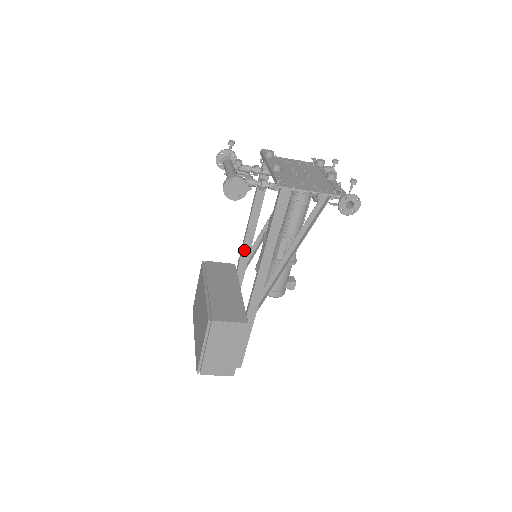
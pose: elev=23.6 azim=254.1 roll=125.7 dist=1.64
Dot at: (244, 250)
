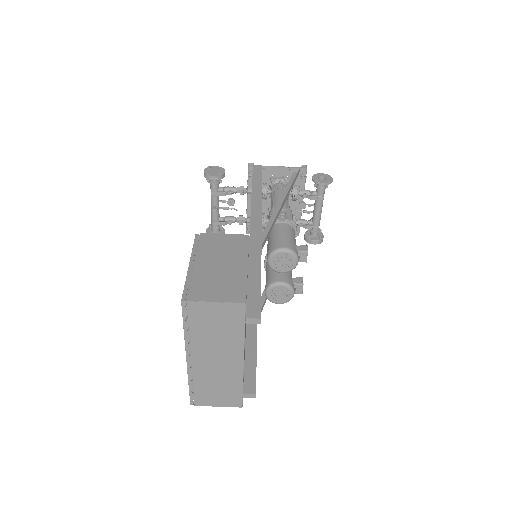
Dot at: occluded
